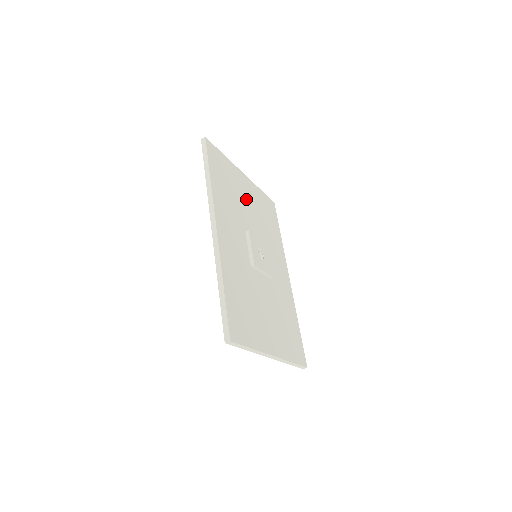
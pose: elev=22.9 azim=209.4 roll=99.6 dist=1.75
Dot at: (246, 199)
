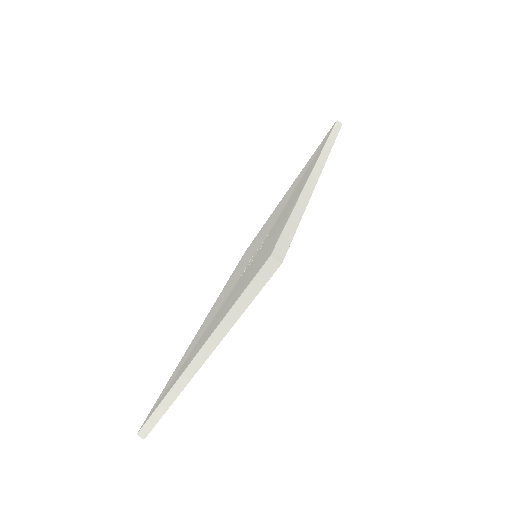
Dot at: occluded
